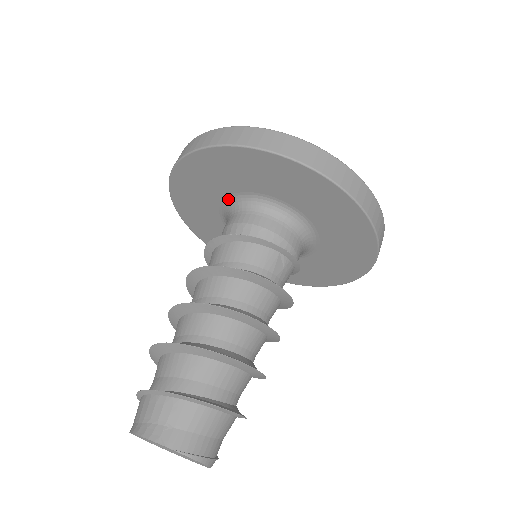
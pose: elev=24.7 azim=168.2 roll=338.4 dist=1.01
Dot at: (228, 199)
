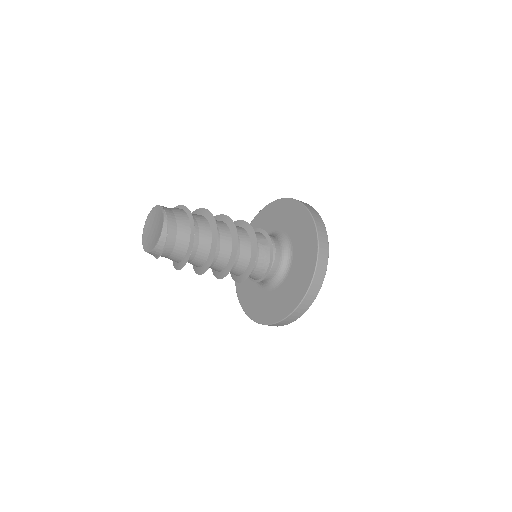
Dot at: occluded
